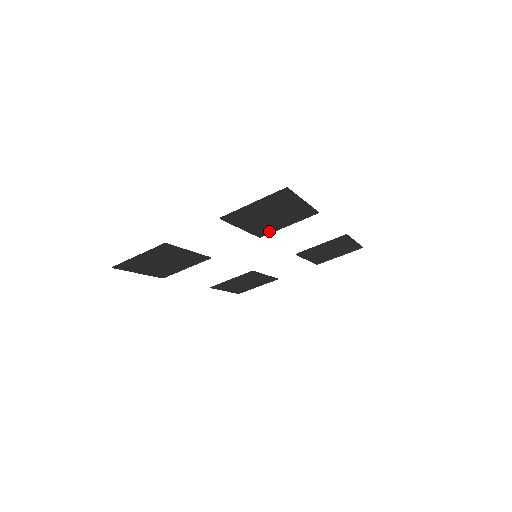
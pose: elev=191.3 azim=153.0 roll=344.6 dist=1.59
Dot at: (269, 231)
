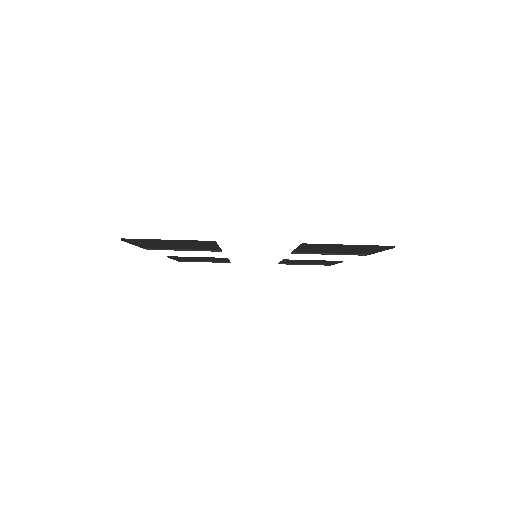
Dot at: (306, 252)
